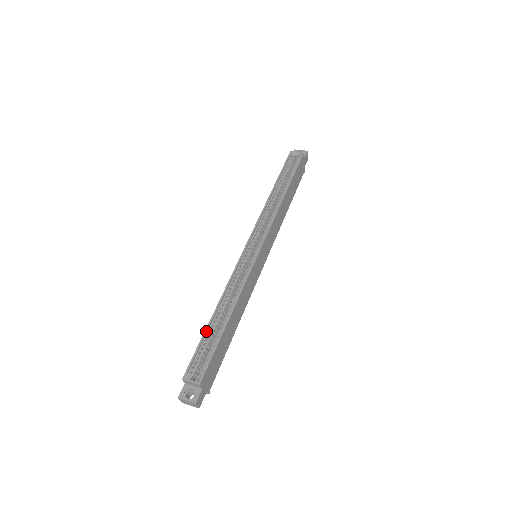
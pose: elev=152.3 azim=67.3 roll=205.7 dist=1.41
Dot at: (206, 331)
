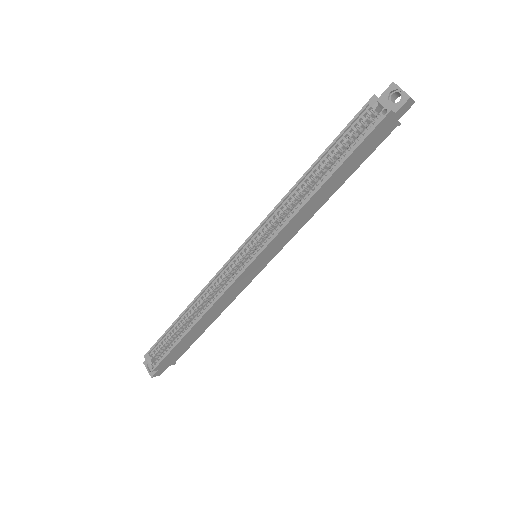
Dot at: (171, 327)
